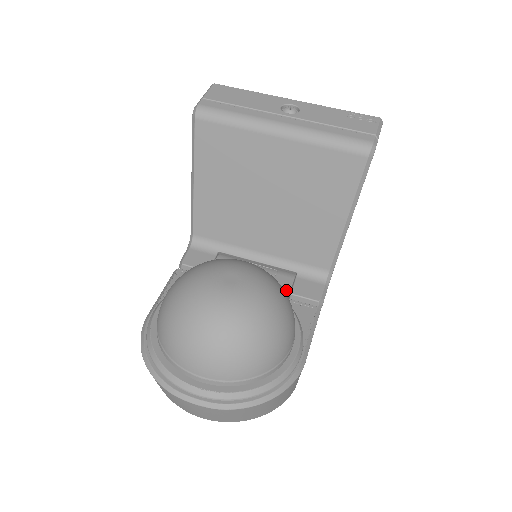
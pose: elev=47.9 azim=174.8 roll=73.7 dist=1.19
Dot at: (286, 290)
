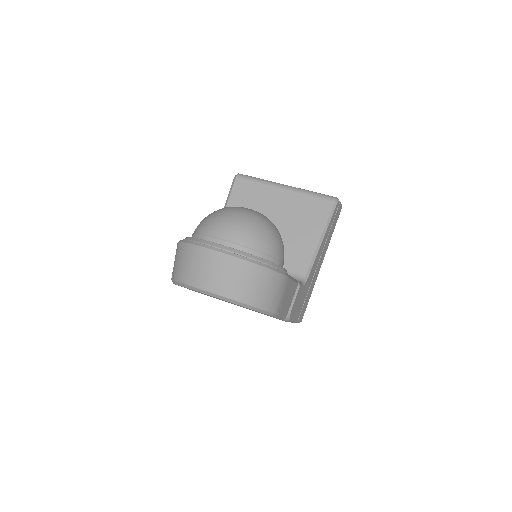
Dot at: occluded
